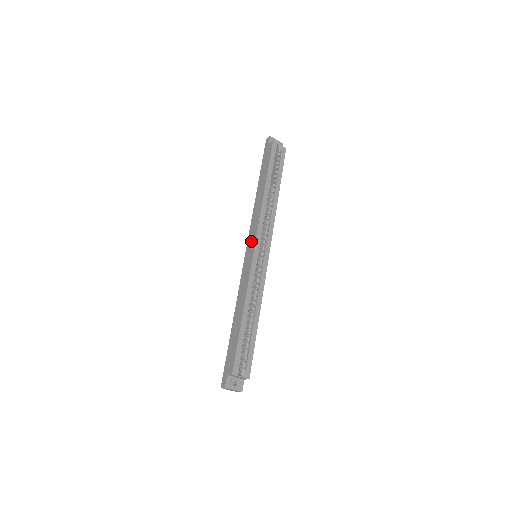
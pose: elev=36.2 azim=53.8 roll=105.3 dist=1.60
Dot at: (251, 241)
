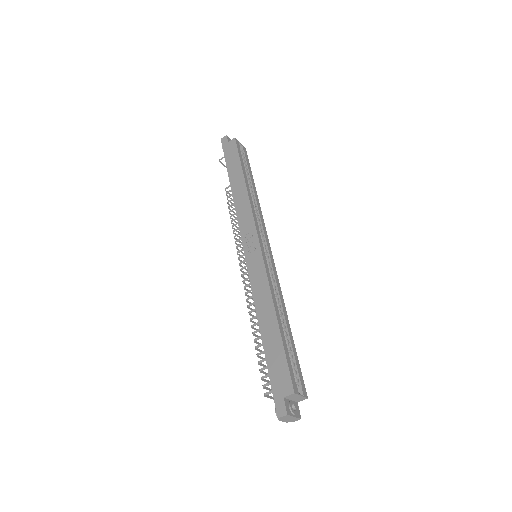
Dot at: (249, 238)
